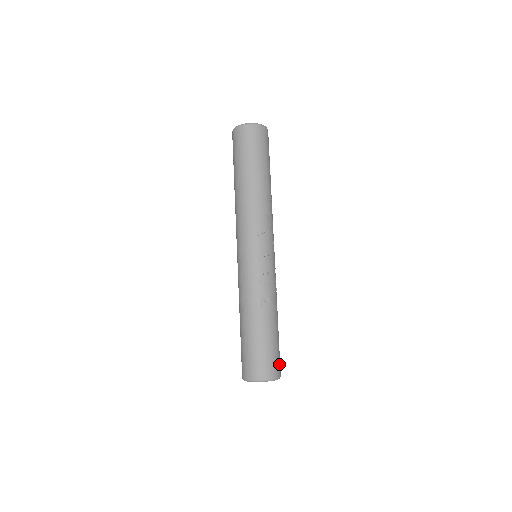
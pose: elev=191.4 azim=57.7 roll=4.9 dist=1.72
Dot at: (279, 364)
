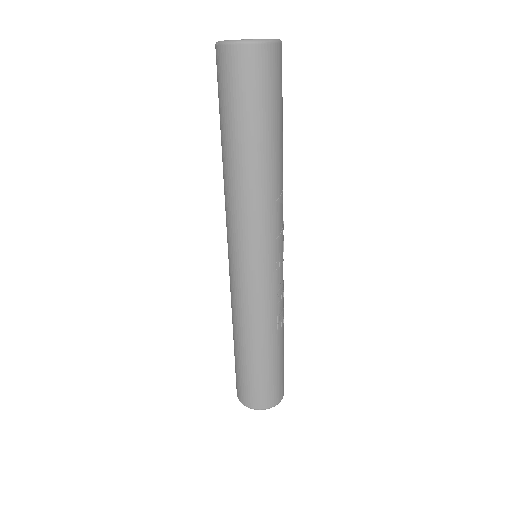
Dot at: occluded
